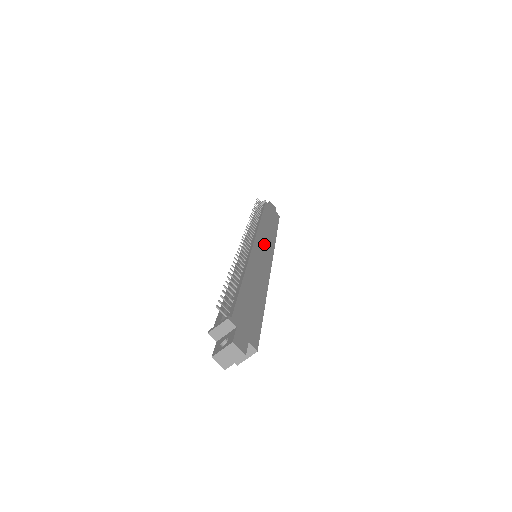
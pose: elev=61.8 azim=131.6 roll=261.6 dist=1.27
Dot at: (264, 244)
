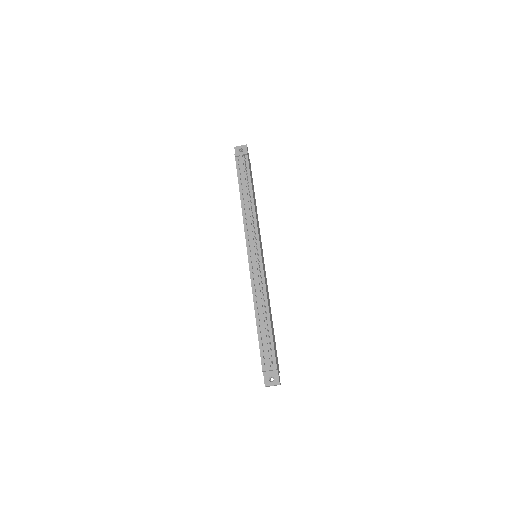
Dot at: (260, 242)
